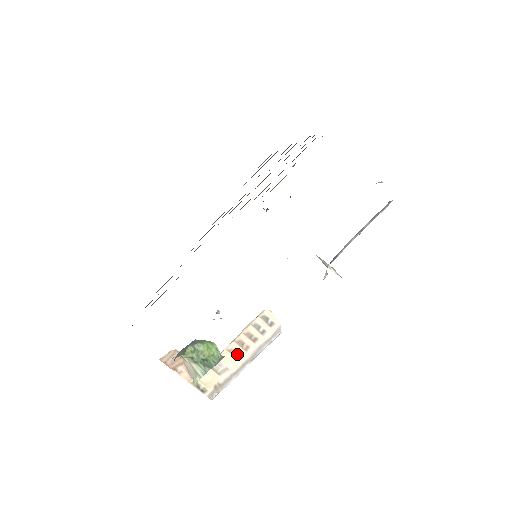
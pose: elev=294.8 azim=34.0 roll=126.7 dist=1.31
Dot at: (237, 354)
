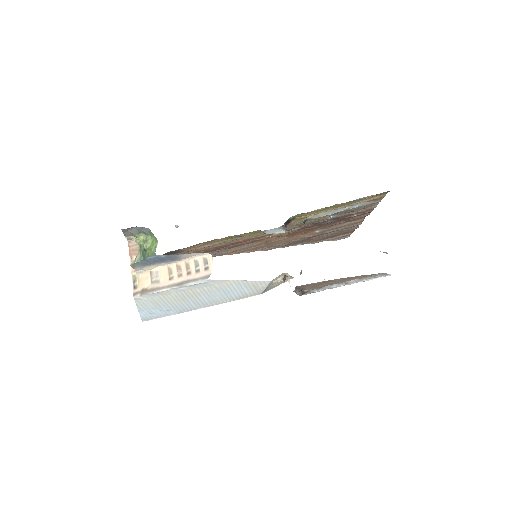
Dot at: (172, 275)
